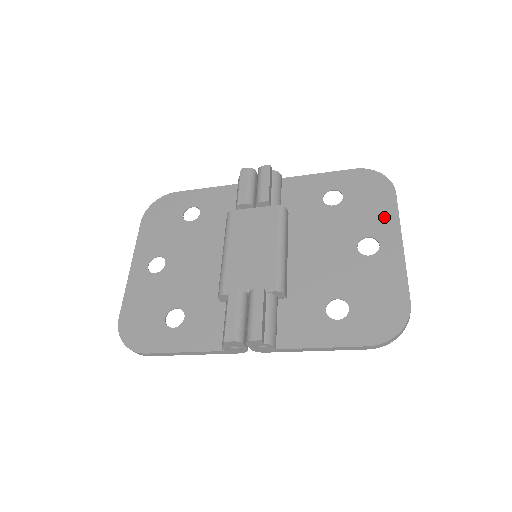
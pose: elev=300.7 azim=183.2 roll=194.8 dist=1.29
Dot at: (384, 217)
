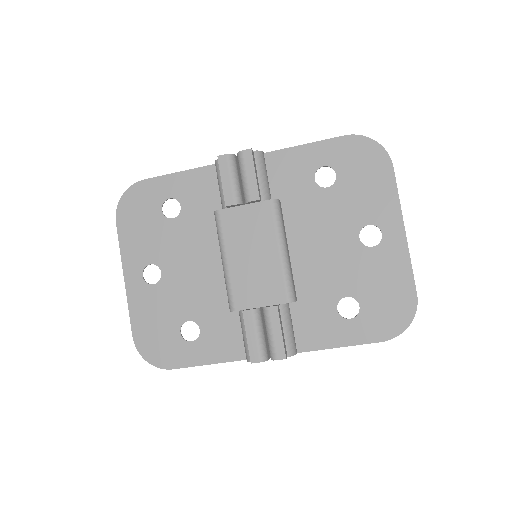
Dot at: (383, 199)
